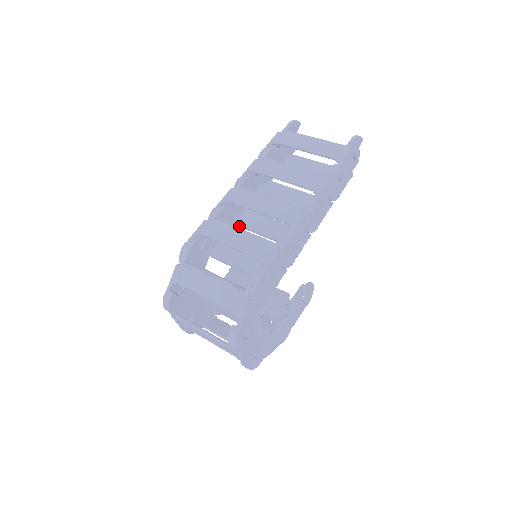
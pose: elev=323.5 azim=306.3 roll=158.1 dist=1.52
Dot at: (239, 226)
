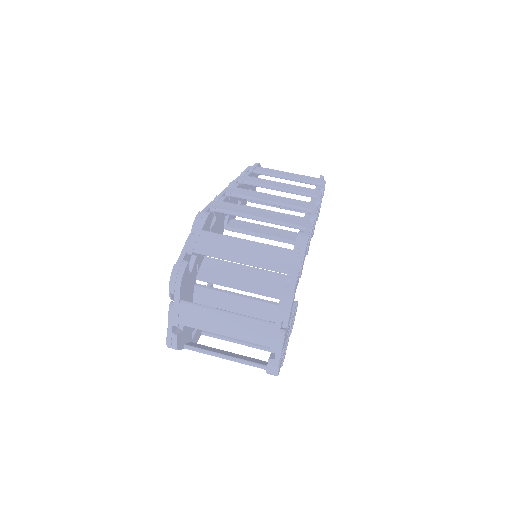
Dot at: (230, 229)
